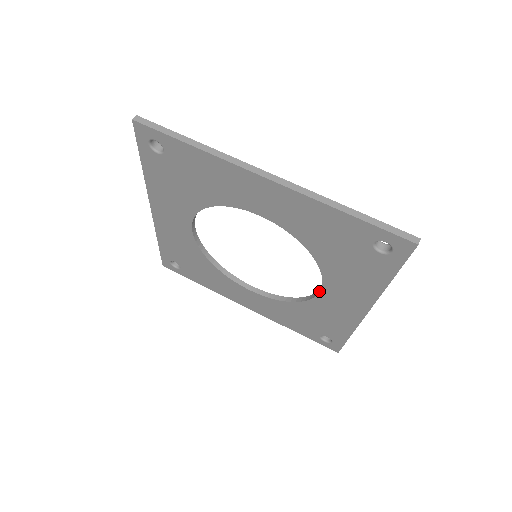
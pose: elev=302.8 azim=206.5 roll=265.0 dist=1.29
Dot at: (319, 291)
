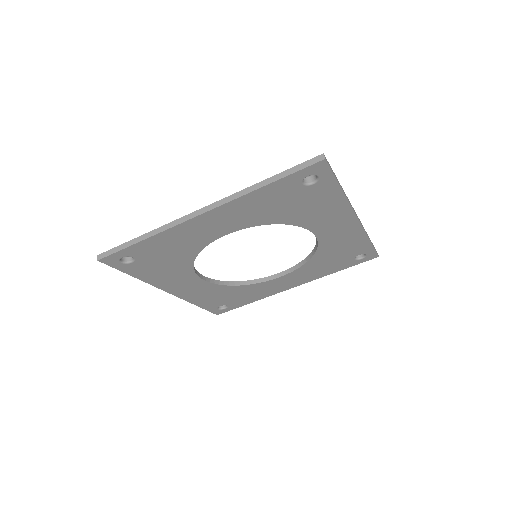
Dot at: (276, 278)
